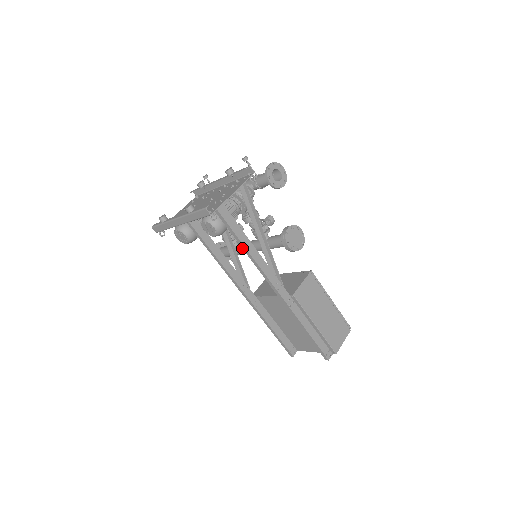
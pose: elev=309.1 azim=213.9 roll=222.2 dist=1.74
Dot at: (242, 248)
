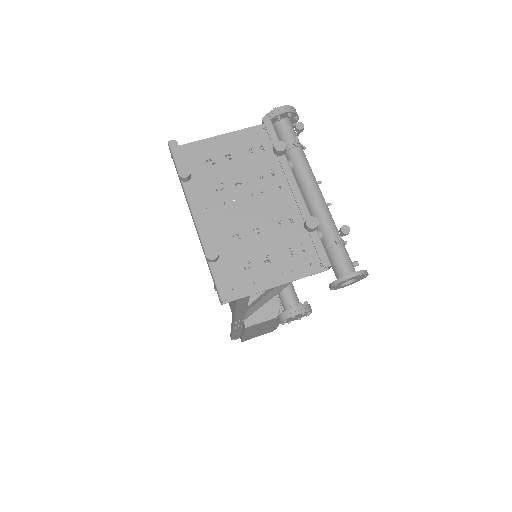
Dot at: occluded
